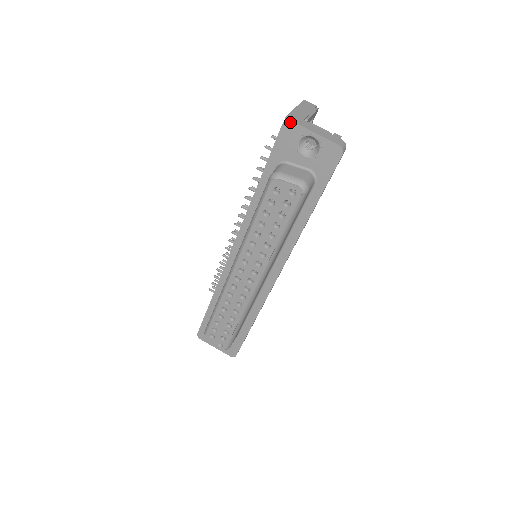
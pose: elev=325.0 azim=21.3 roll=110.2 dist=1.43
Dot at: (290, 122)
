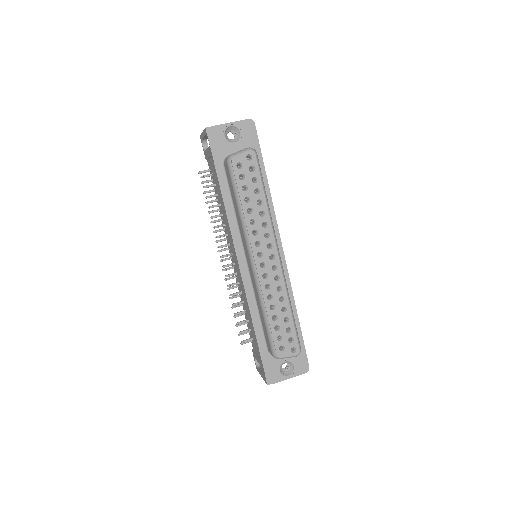
Dot at: (211, 128)
